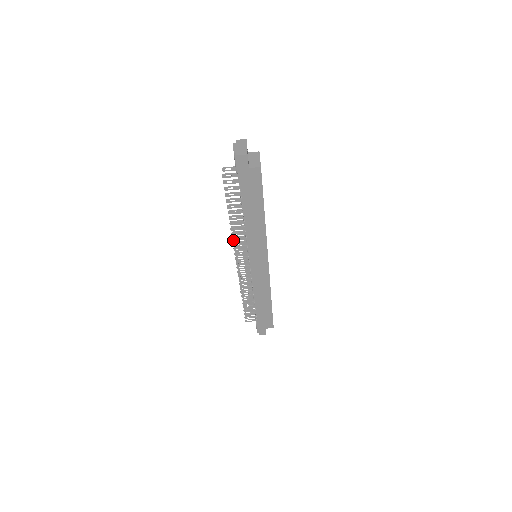
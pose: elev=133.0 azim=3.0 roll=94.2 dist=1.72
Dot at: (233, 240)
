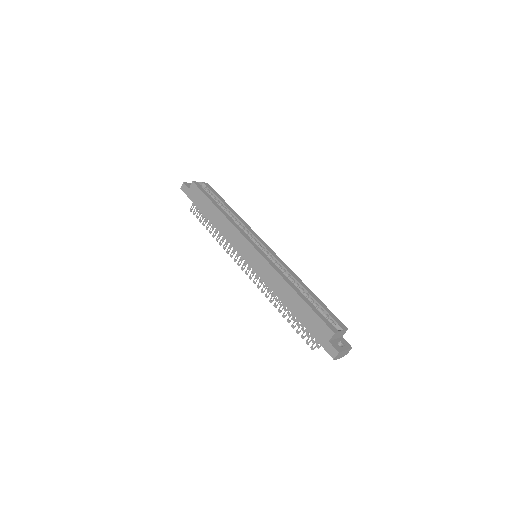
Dot at: (228, 253)
